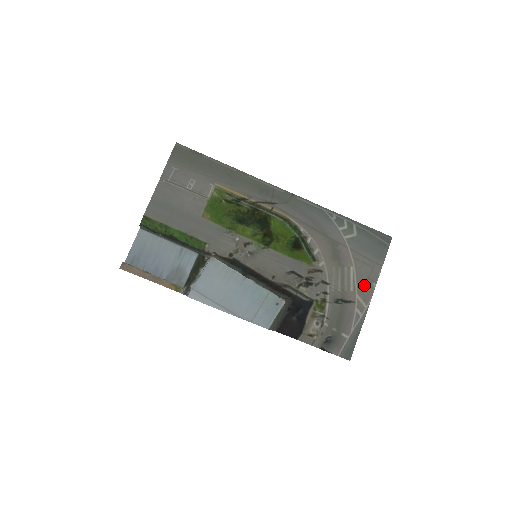
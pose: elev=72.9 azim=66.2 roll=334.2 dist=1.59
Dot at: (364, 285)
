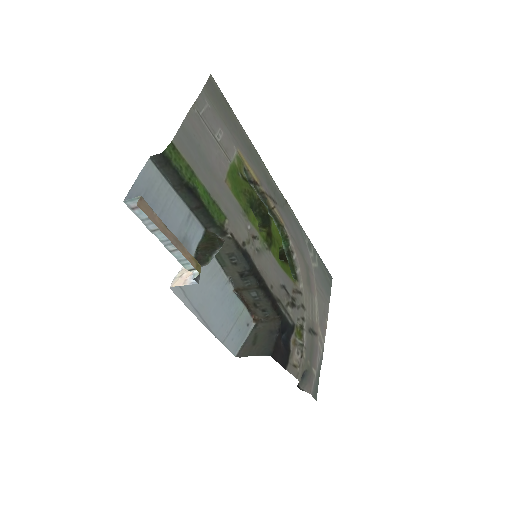
Dot at: (322, 319)
